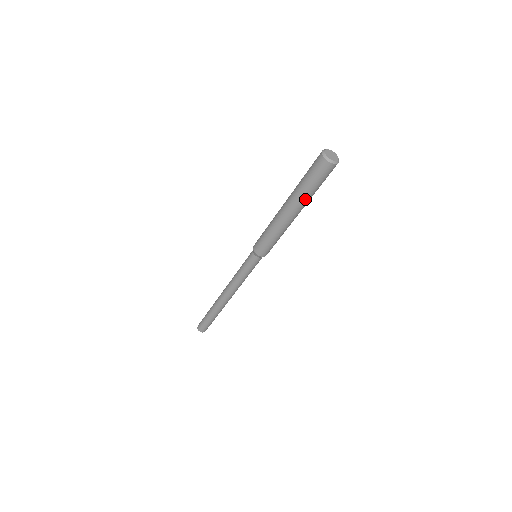
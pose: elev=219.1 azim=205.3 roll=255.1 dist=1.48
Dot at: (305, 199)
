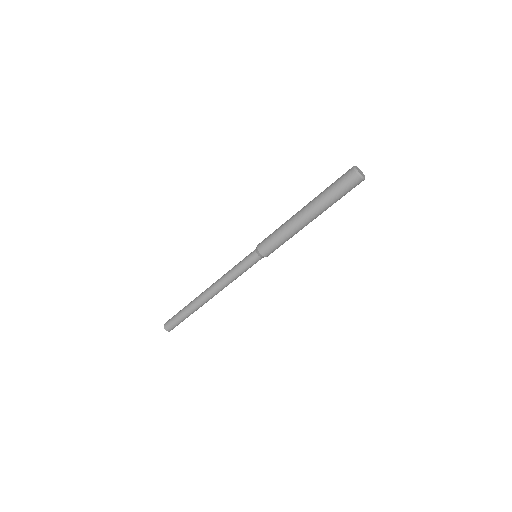
Dot at: occluded
